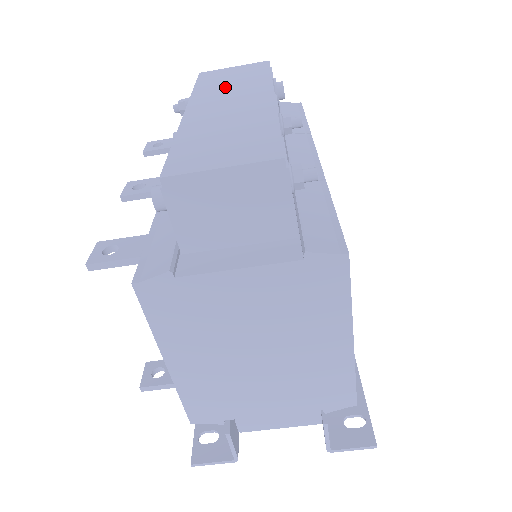
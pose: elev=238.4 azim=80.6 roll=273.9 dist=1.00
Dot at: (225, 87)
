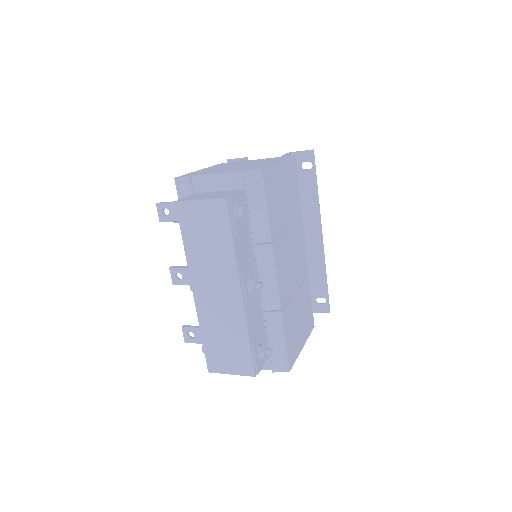
Dot at: (206, 257)
